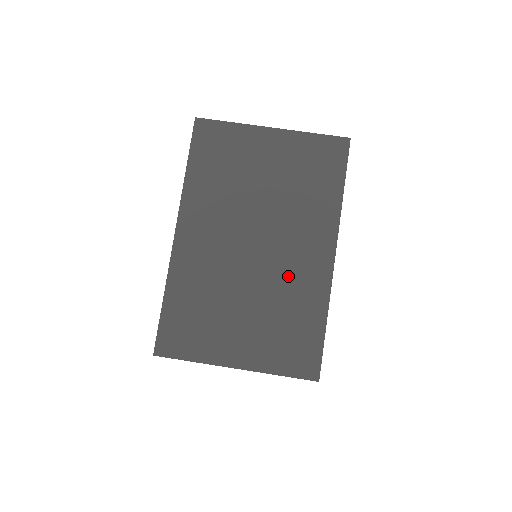
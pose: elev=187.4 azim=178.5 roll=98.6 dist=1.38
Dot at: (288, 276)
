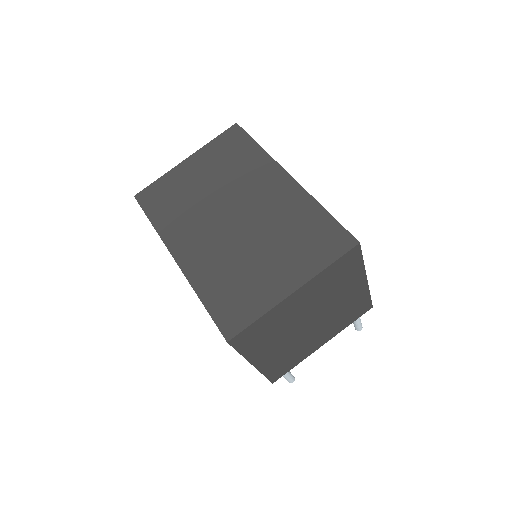
Dot at: (272, 211)
